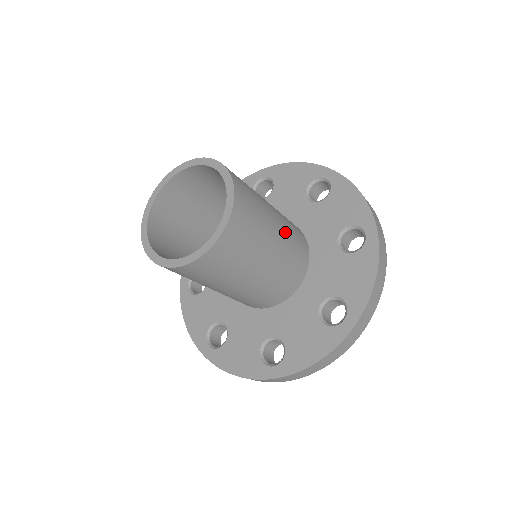
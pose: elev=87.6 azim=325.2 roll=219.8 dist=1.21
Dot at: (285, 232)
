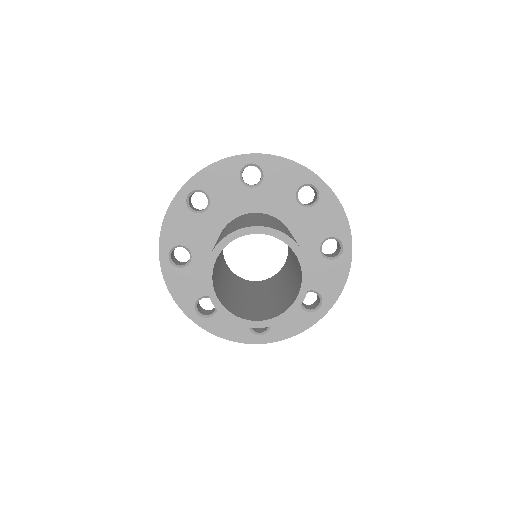
Dot at: occluded
